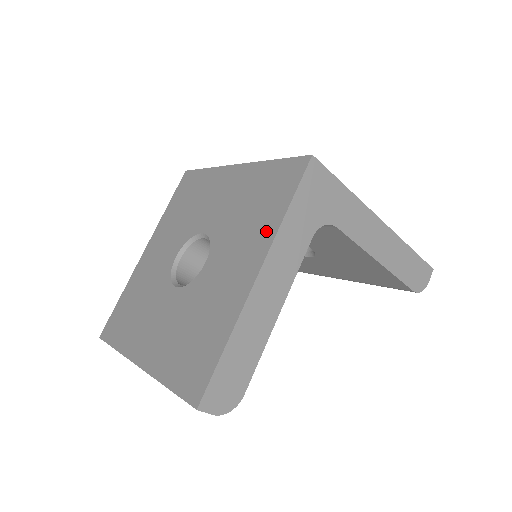
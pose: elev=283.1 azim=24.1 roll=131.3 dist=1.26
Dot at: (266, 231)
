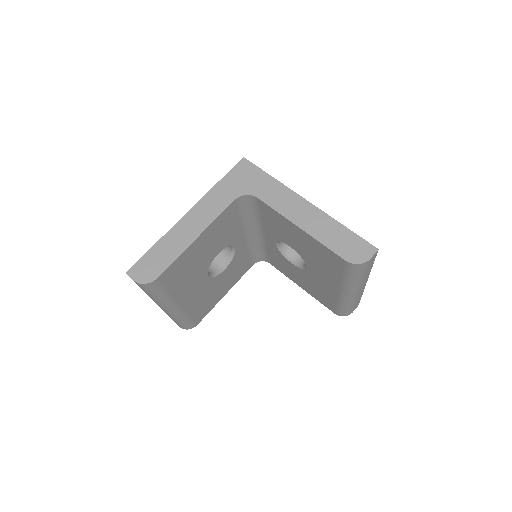
Dot at: occluded
